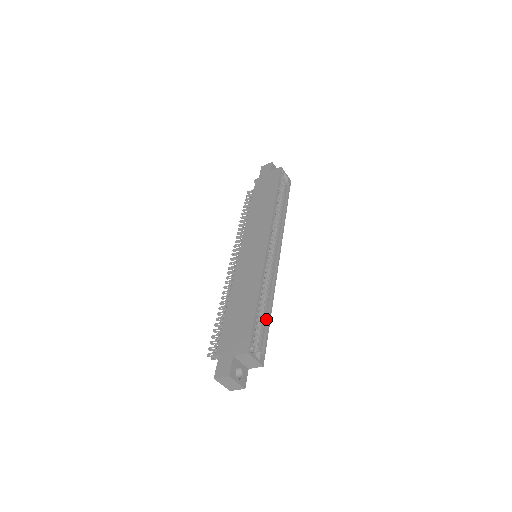
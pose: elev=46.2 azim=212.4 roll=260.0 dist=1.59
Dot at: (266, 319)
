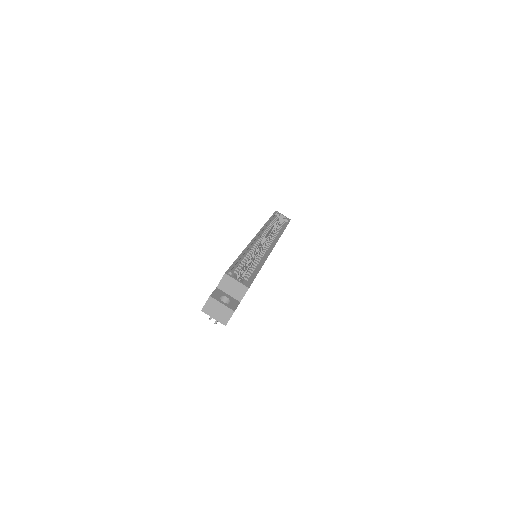
Dot at: (256, 270)
